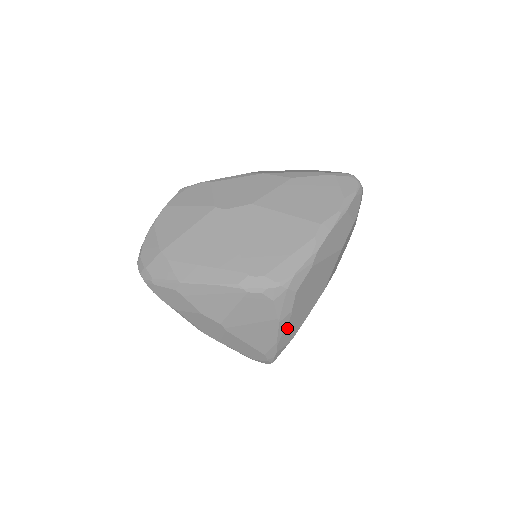
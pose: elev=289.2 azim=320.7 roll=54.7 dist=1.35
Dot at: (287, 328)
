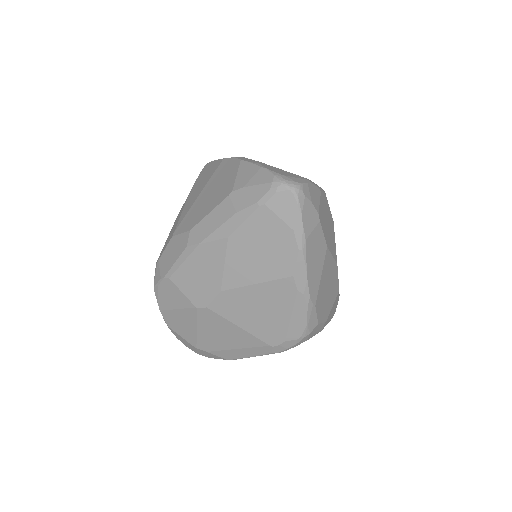
Dot at: (330, 316)
